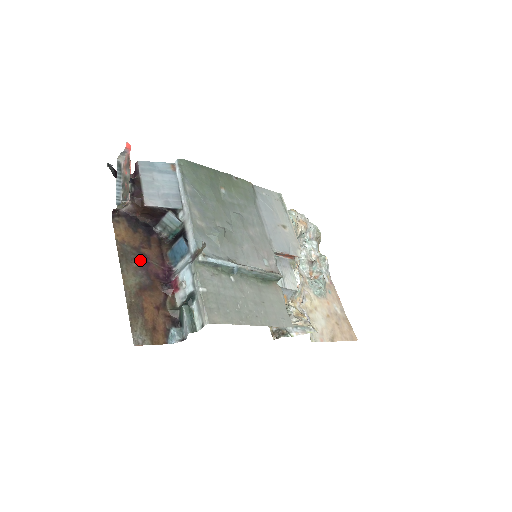
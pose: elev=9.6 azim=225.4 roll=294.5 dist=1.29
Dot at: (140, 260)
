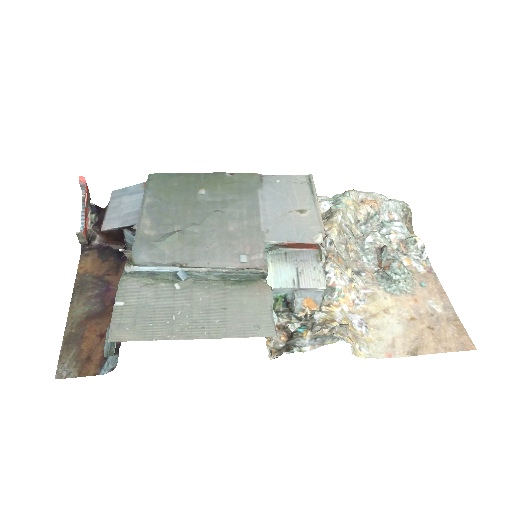
Dot at: (99, 288)
